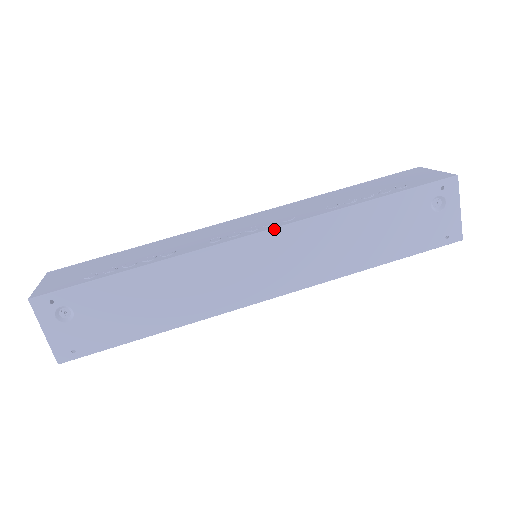
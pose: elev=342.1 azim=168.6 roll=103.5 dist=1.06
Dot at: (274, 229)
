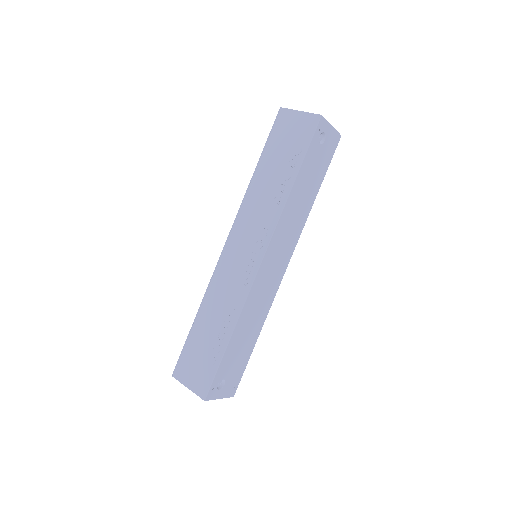
Dot at: (268, 248)
